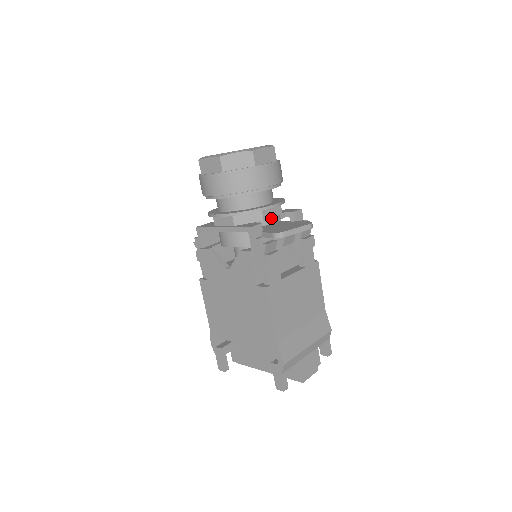
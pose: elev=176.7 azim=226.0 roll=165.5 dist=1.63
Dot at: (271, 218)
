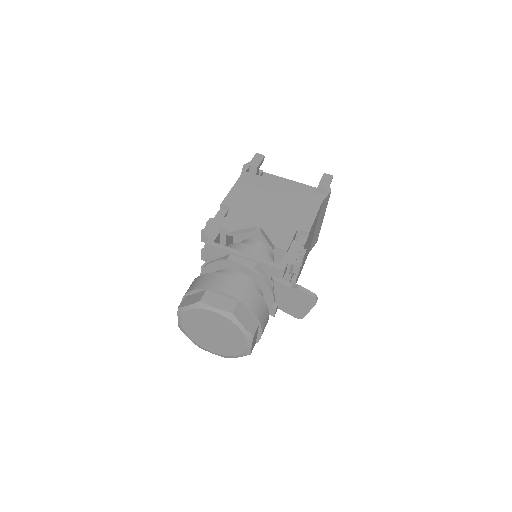
Dot at: occluded
